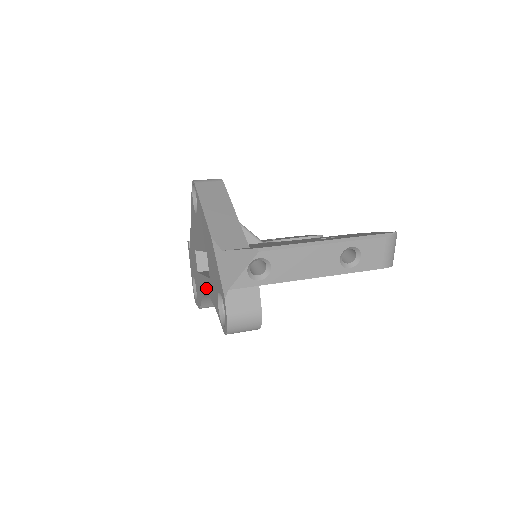
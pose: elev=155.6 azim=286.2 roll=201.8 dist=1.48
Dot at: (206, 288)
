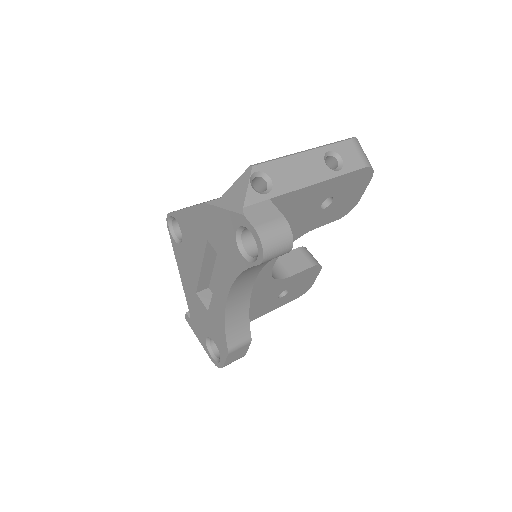
Dot at: (223, 289)
